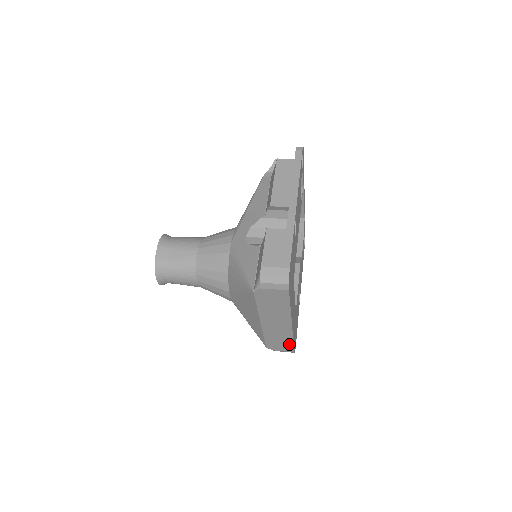
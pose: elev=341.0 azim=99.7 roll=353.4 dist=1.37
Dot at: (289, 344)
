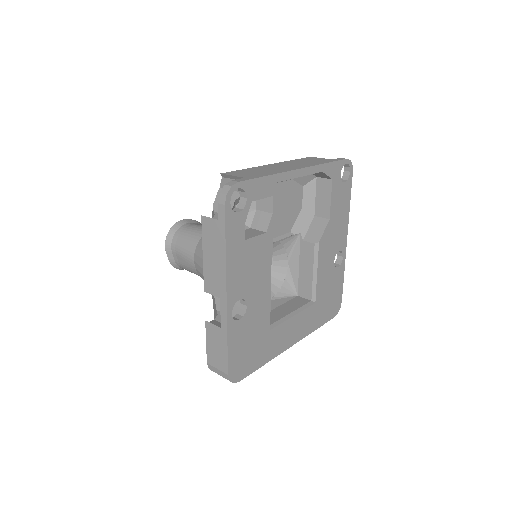
Dot at: occluded
